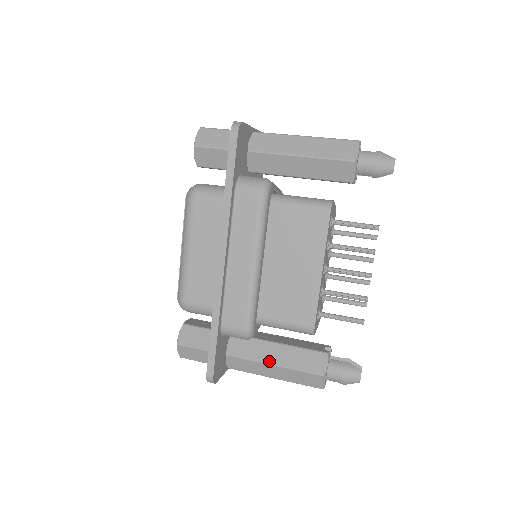
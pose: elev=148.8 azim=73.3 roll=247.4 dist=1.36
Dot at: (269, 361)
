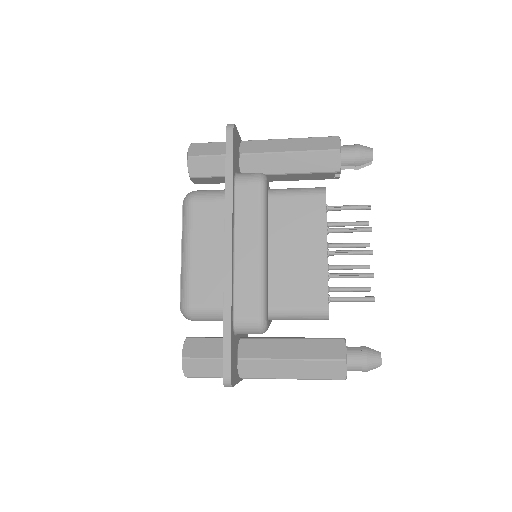
Dot at: (285, 357)
